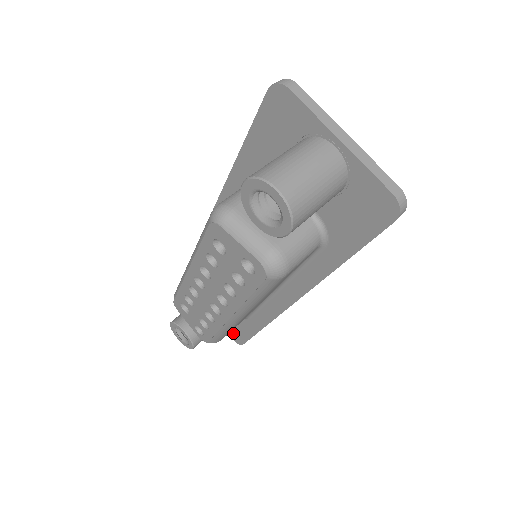
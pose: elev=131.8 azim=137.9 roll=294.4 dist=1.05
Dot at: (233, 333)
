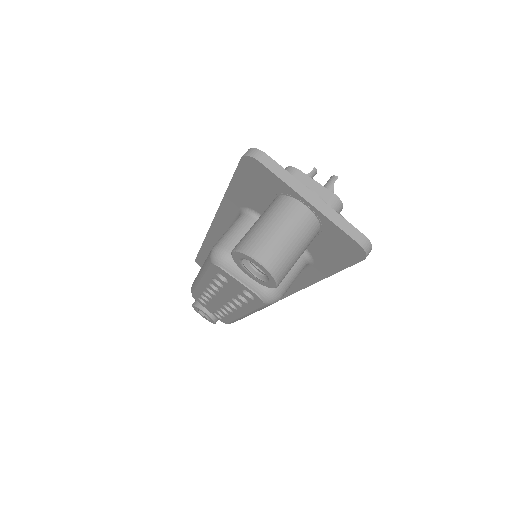
Dot at: occluded
